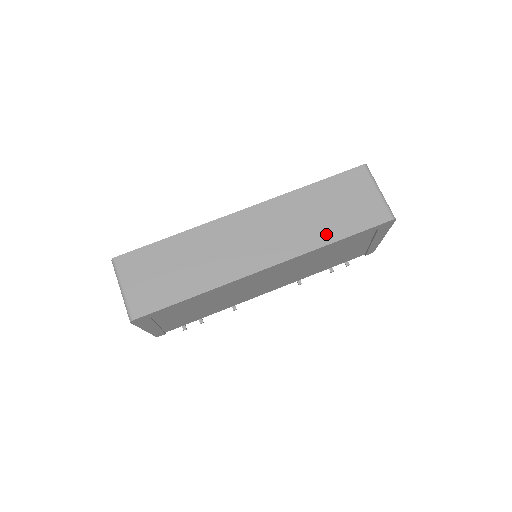
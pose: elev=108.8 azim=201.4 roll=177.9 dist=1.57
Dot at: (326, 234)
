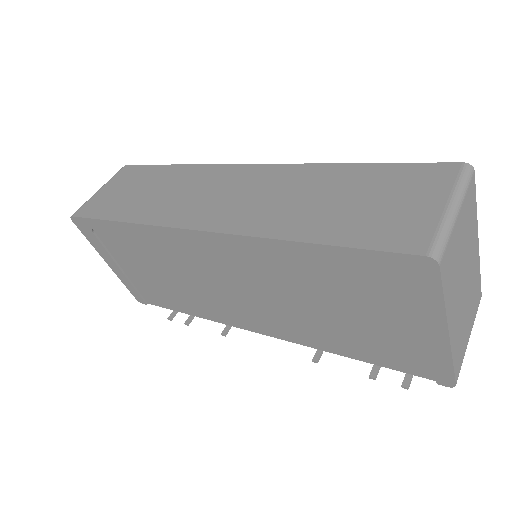
Dot at: (301, 226)
